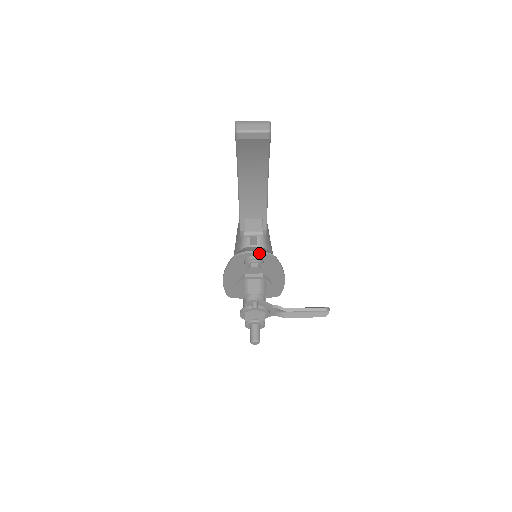
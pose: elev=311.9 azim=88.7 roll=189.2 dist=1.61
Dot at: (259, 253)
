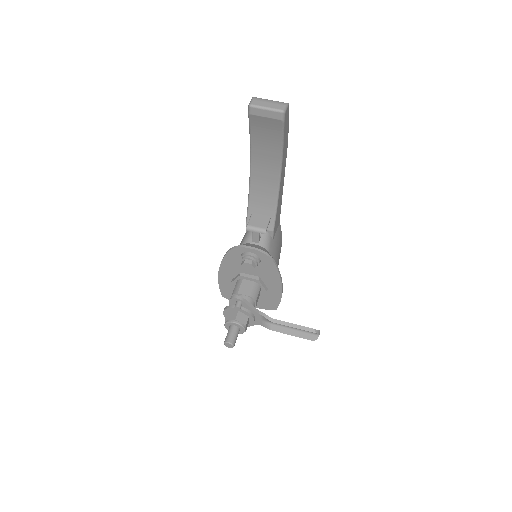
Dot at: (256, 250)
